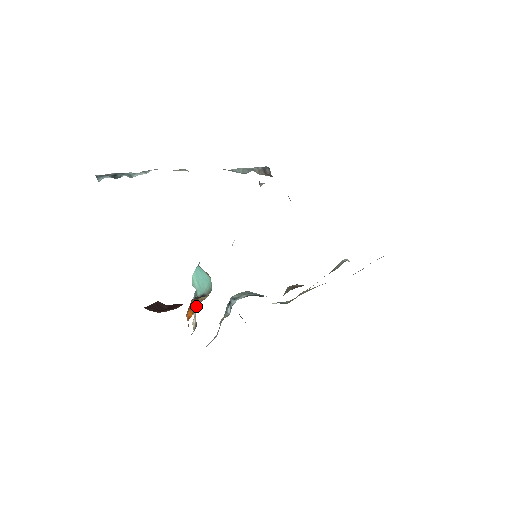
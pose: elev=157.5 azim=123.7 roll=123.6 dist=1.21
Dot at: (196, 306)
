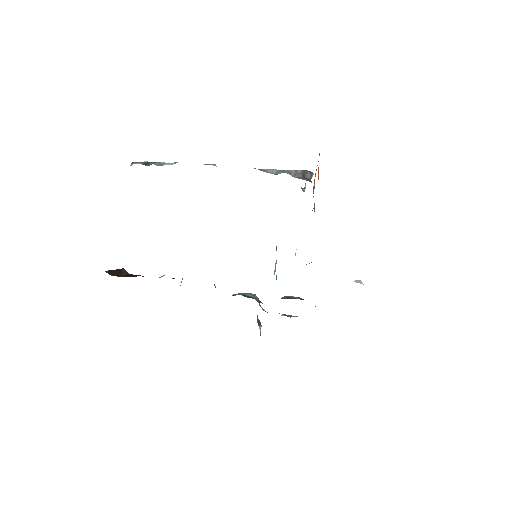
Dot at: occluded
